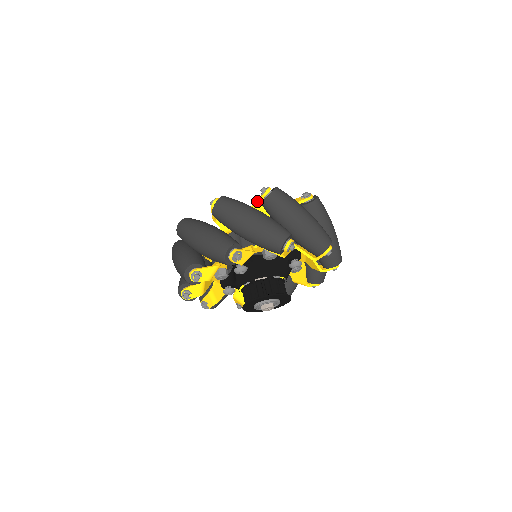
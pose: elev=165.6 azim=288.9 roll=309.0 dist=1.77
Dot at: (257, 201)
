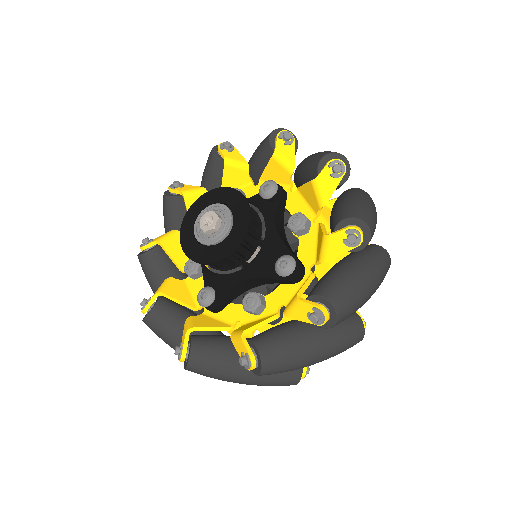
Dot at: occluded
